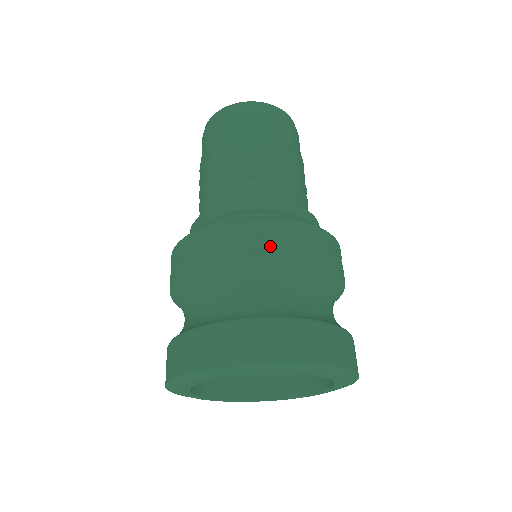
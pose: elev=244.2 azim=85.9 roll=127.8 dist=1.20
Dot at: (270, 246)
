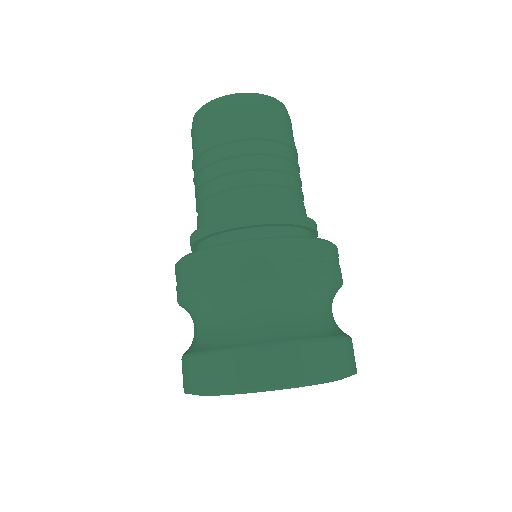
Dot at: (254, 272)
